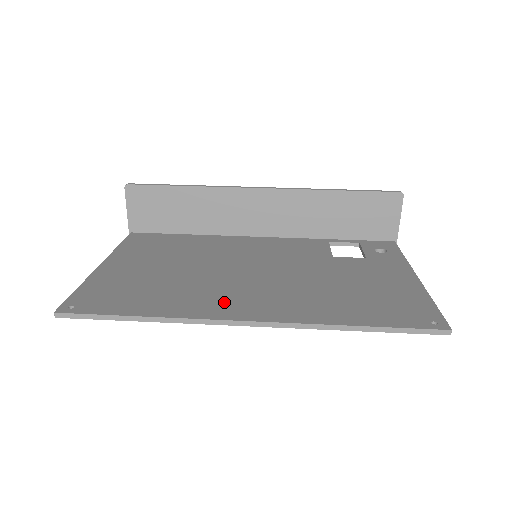
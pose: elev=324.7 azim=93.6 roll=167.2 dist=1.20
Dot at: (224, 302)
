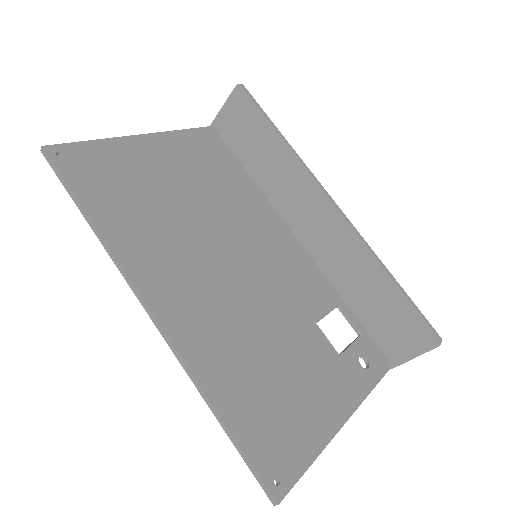
Dot at: (164, 272)
